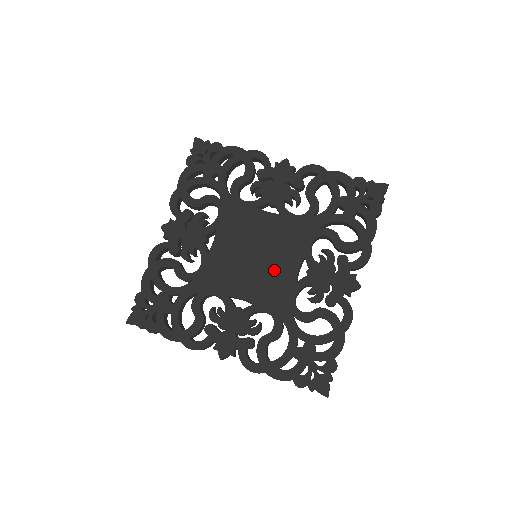
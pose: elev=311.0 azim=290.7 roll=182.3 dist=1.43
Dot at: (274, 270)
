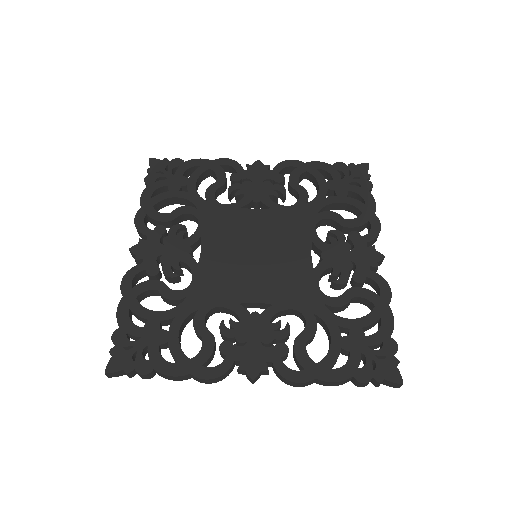
Dot at: (284, 263)
